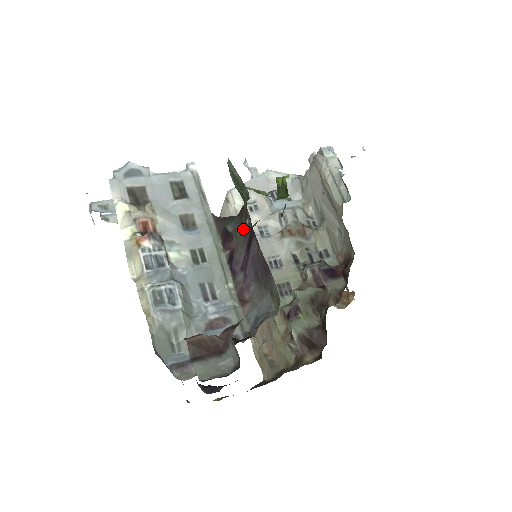
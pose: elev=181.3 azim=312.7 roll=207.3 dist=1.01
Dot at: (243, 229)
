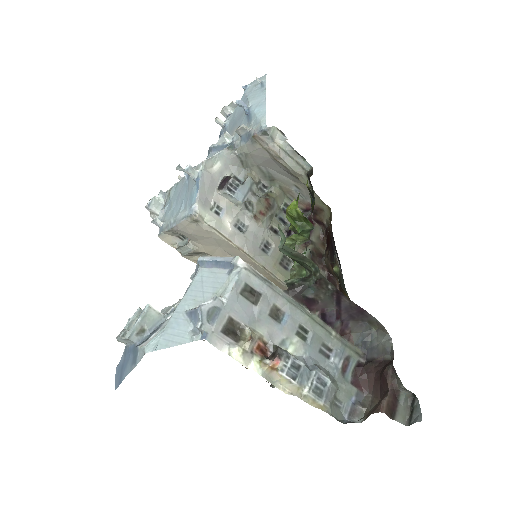
Dot at: (326, 293)
